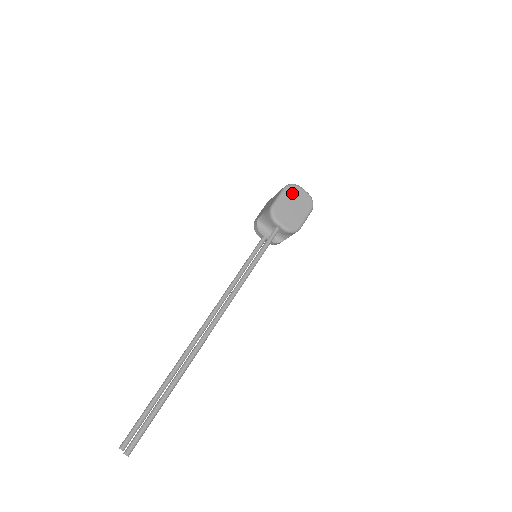
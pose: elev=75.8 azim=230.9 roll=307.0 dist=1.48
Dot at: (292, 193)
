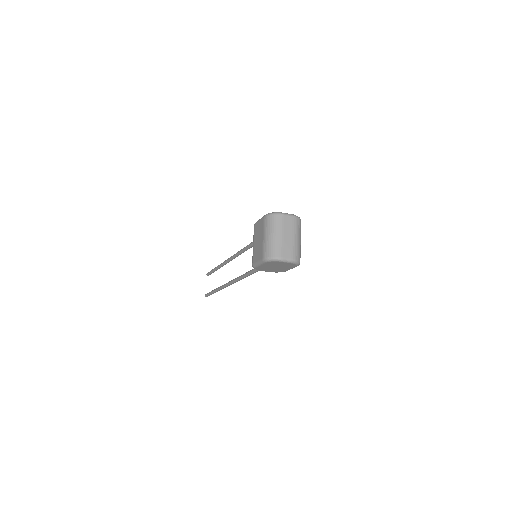
Dot at: (272, 264)
